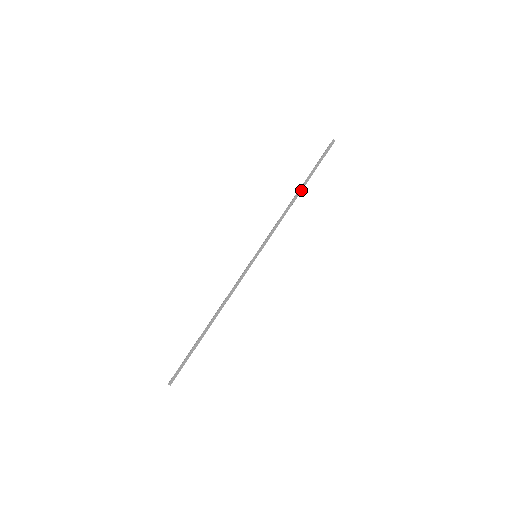
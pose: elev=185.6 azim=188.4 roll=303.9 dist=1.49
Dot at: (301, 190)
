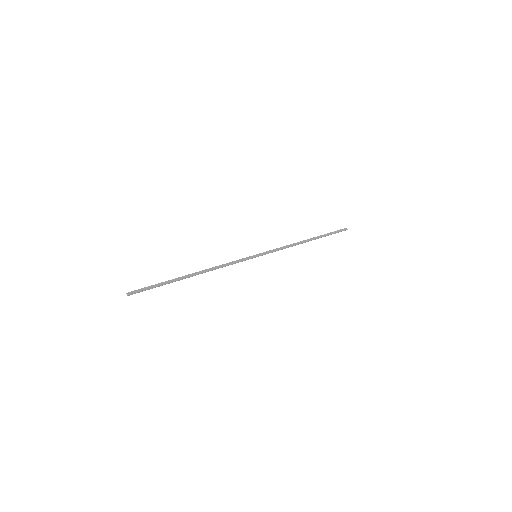
Dot at: (311, 240)
